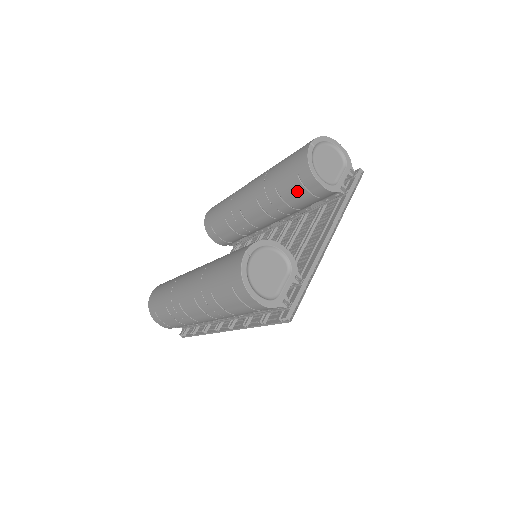
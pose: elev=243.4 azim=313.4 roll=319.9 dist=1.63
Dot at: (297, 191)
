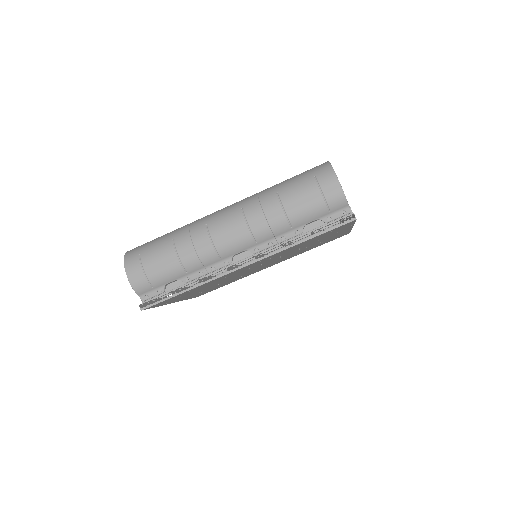
Dot at: occluded
